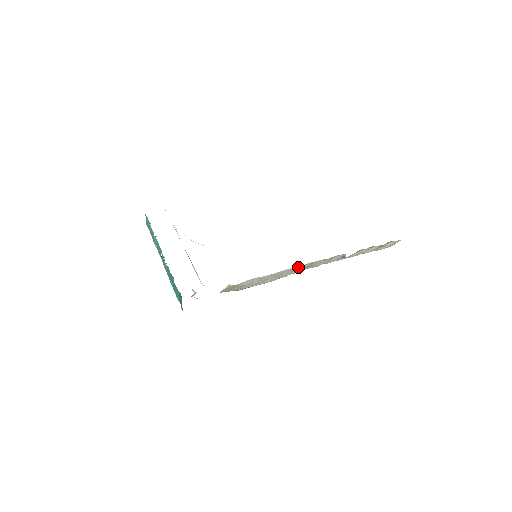
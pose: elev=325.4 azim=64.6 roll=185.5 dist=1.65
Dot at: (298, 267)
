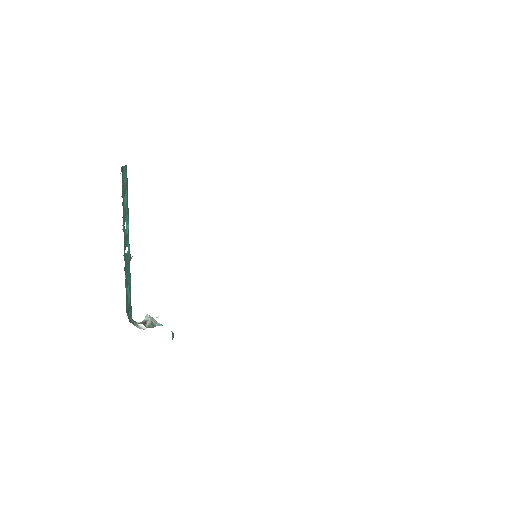
Dot at: occluded
